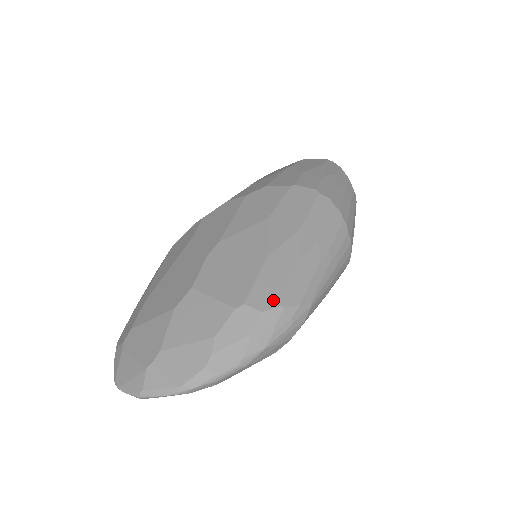
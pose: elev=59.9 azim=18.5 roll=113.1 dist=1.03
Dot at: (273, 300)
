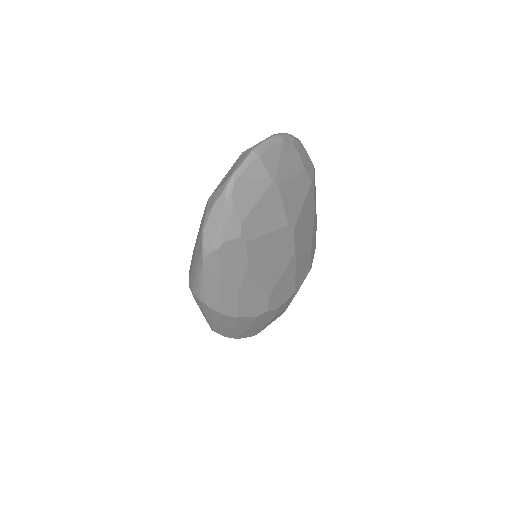
Dot at: occluded
